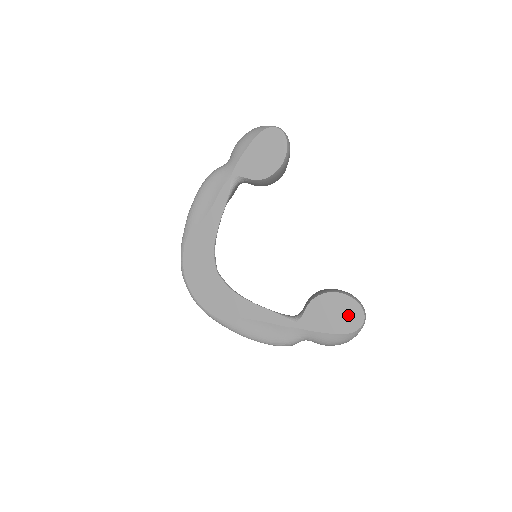
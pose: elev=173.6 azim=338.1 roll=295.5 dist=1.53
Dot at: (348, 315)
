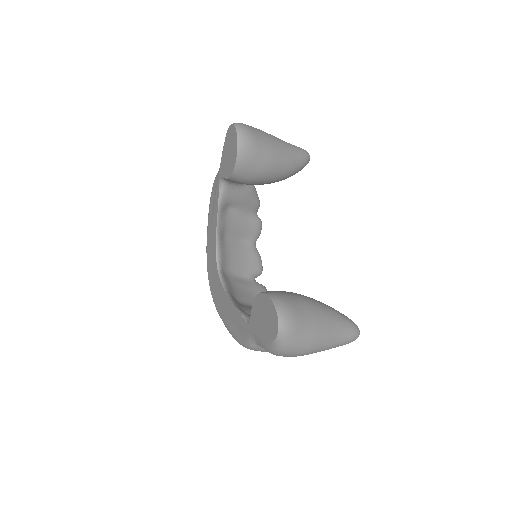
Dot at: (270, 320)
